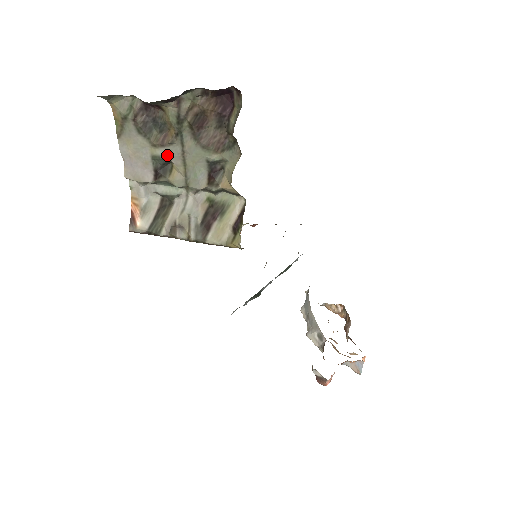
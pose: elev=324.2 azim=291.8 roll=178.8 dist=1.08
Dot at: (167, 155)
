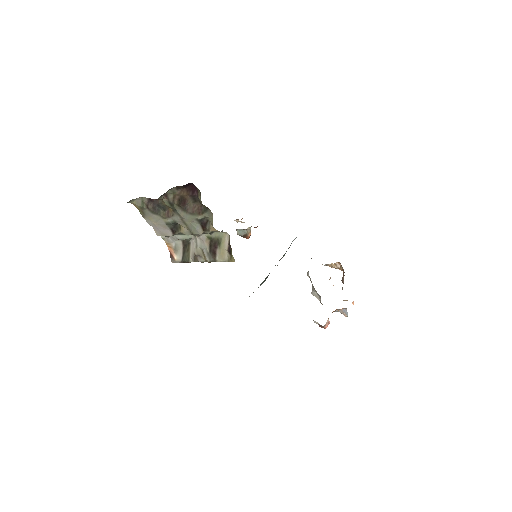
Dot at: (174, 221)
